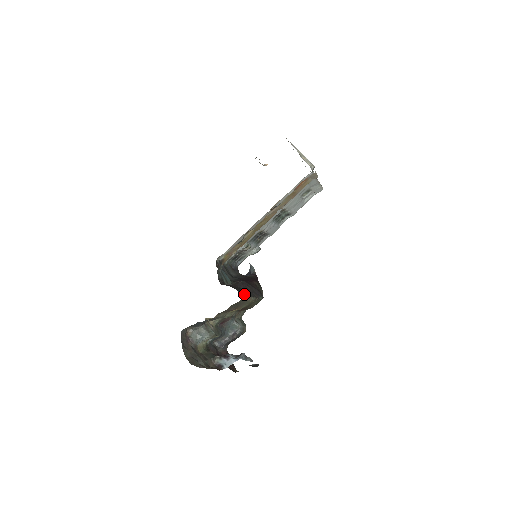
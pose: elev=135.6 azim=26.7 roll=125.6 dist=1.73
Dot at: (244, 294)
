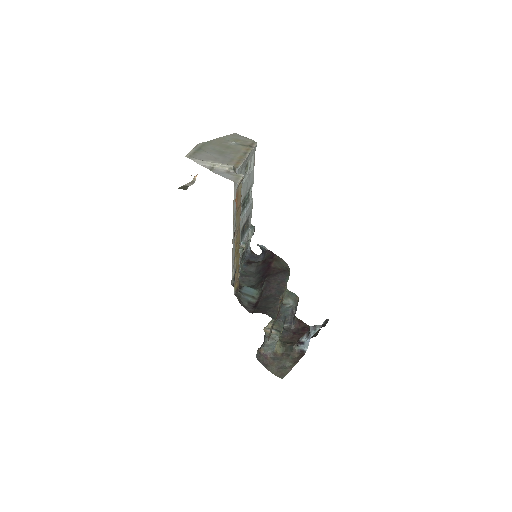
Dot at: (273, 306)
